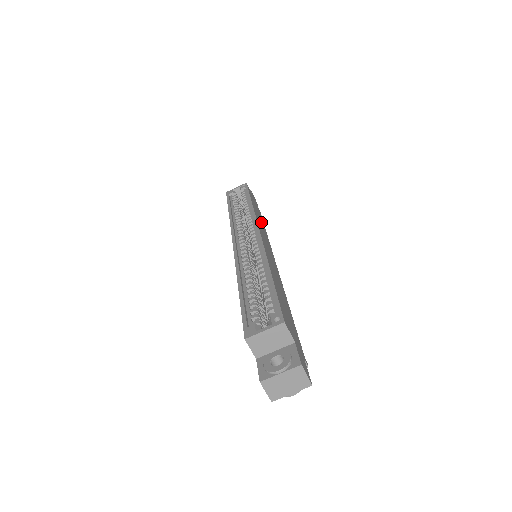
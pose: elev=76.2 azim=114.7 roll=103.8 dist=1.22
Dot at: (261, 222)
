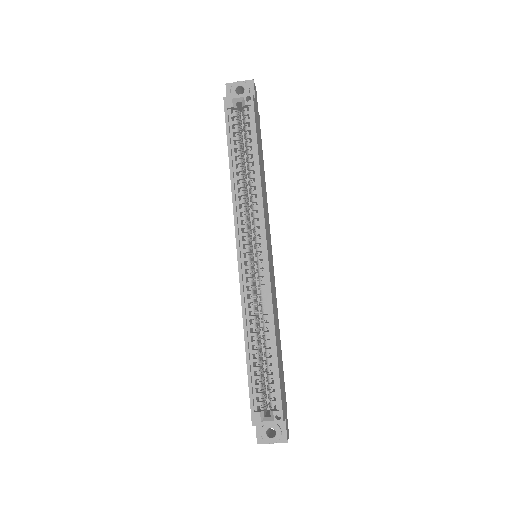
Dot at: (263, 177)
